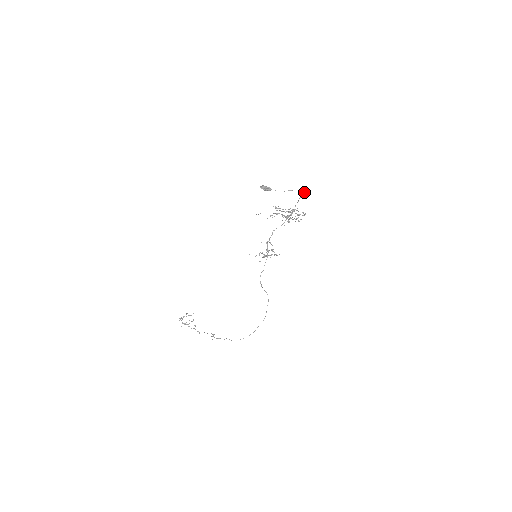
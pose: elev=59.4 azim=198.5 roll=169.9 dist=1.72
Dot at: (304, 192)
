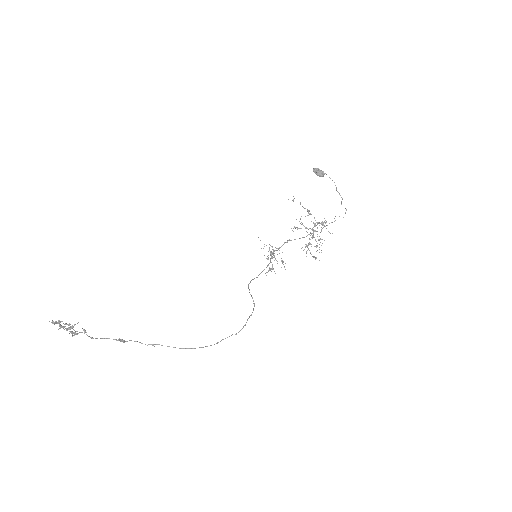
Dot at: (345, 208)
